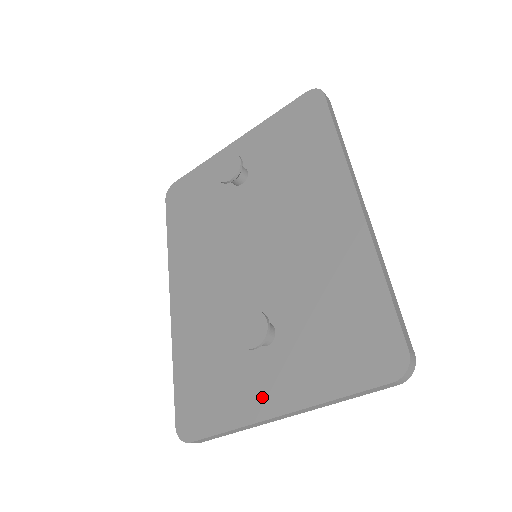
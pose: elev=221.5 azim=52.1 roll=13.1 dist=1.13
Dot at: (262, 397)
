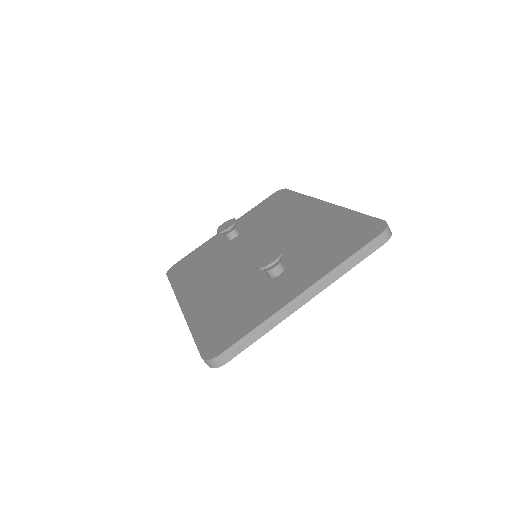
Dot at: (284, 294)
